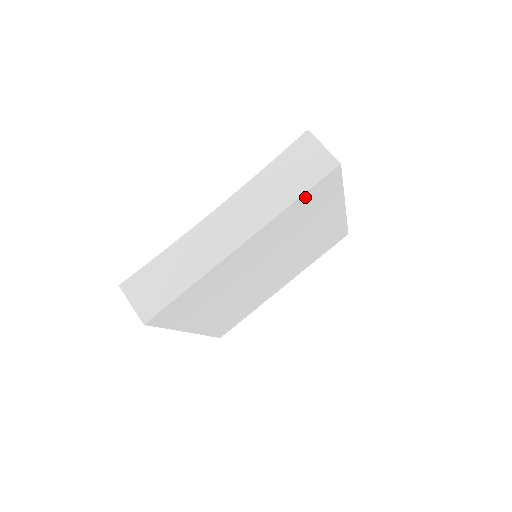
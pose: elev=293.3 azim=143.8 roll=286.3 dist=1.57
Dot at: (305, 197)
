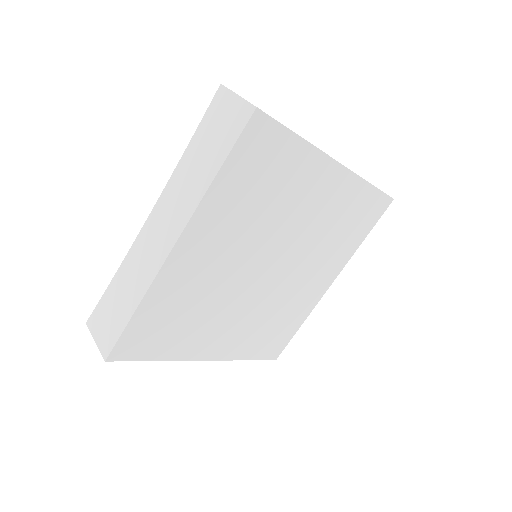
Dot at: (233, 165)
